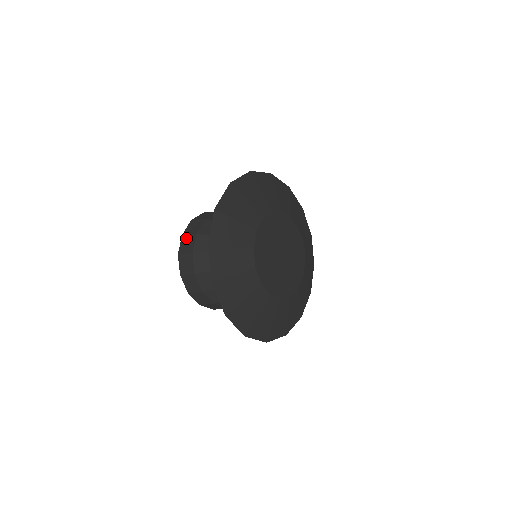
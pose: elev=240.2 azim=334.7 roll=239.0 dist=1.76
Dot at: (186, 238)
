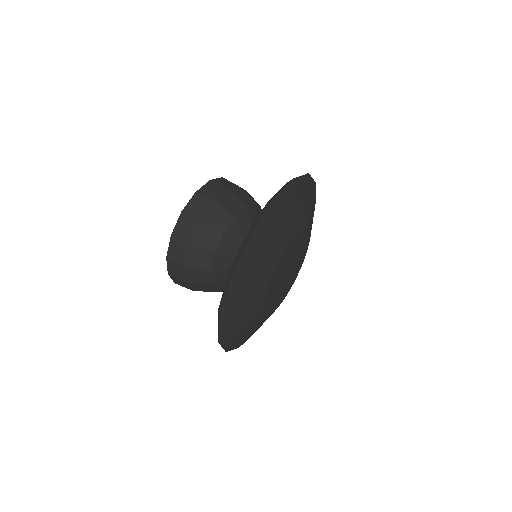
Dot at: (200, 199)
